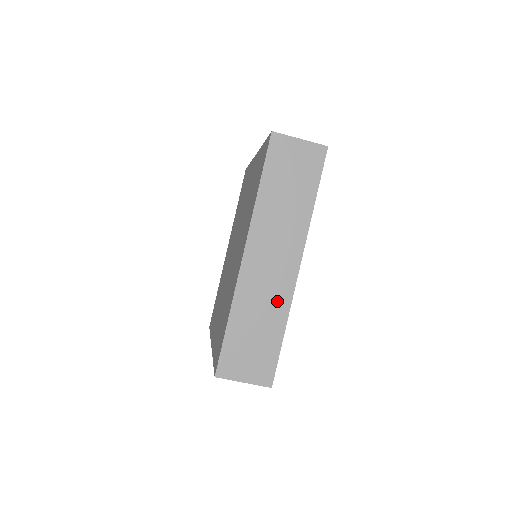
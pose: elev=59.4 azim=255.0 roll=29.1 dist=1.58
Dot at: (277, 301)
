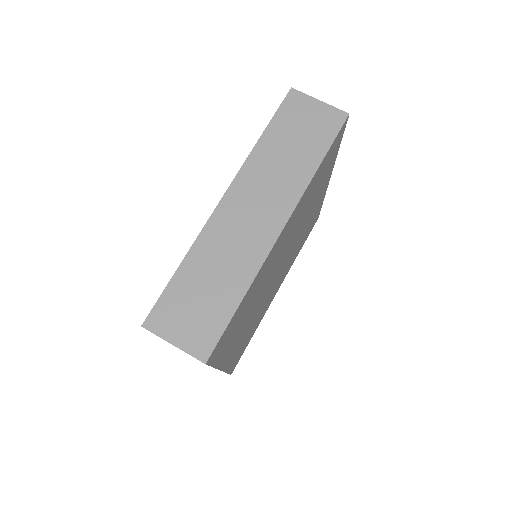
Dot at: (245, 259)
